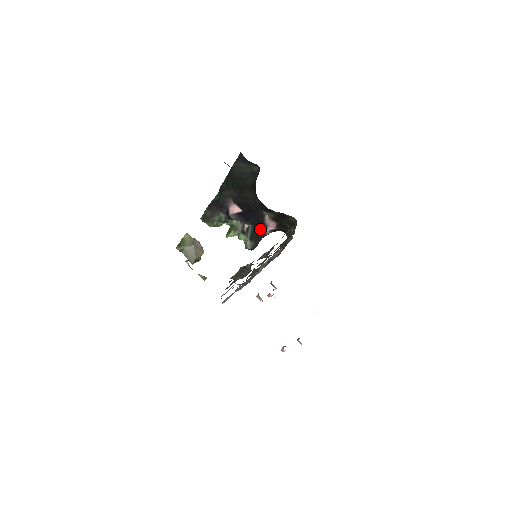
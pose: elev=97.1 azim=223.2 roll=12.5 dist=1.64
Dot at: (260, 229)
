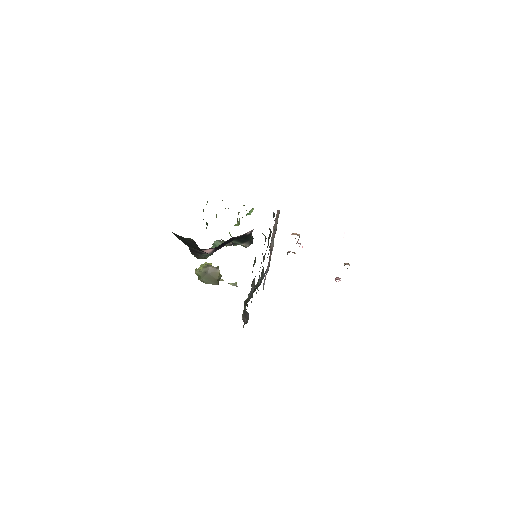
Dot at: (242, 237)
